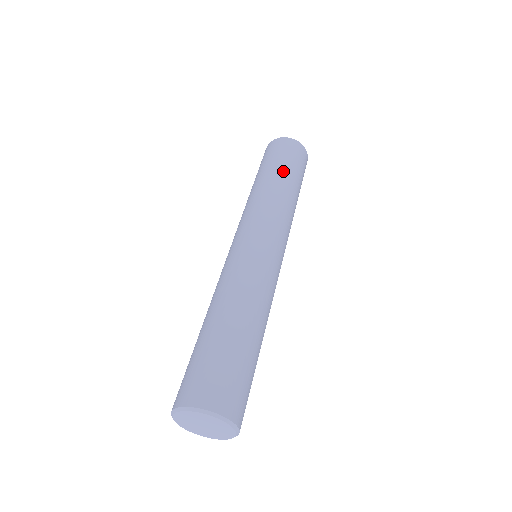
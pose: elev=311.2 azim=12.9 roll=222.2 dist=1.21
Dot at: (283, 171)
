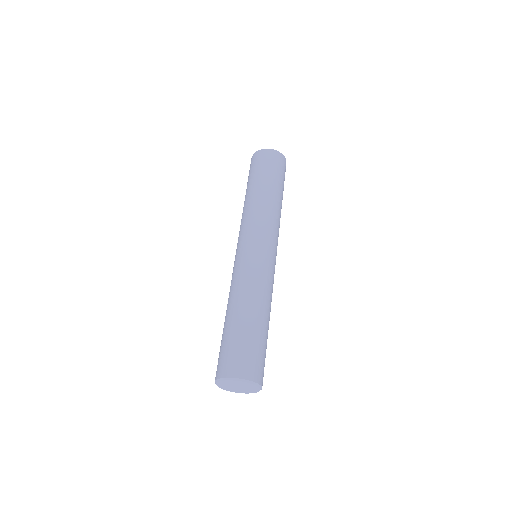
Dot at: (281, 189)
